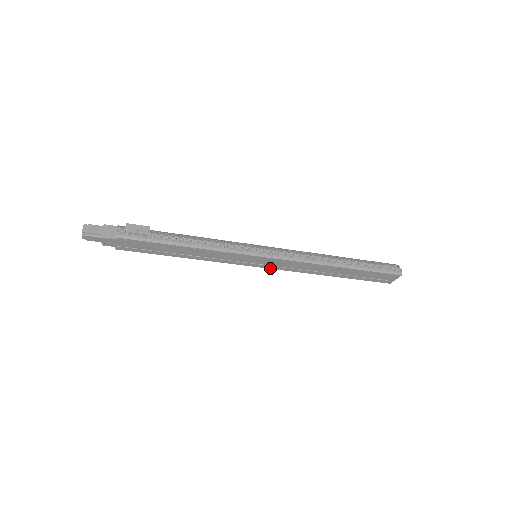
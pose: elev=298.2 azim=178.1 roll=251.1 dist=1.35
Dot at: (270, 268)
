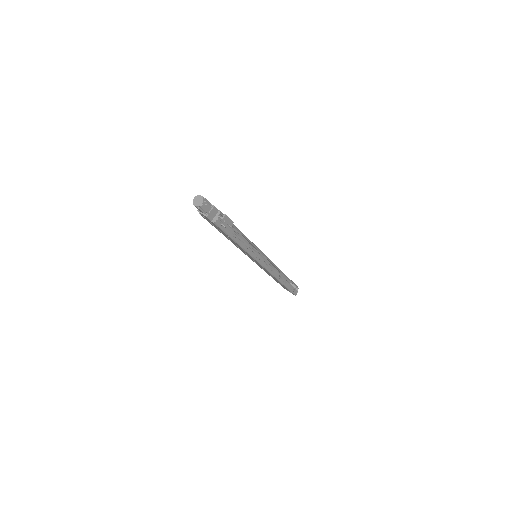
Dot at: occluded
